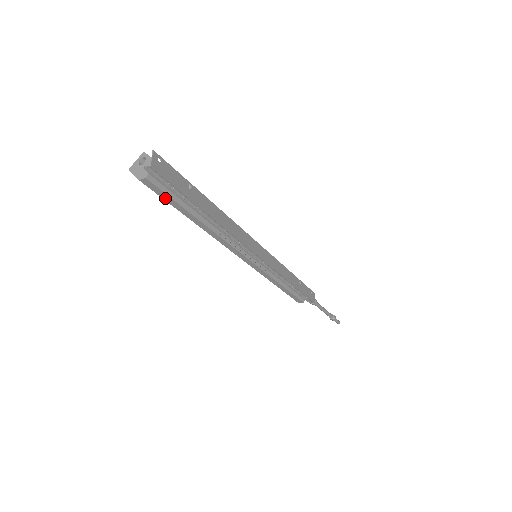
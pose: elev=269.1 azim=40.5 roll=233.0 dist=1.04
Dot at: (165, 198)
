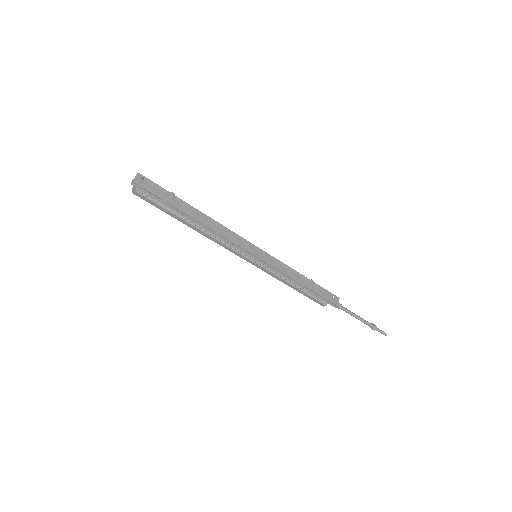
Dot at: (155, 206)
